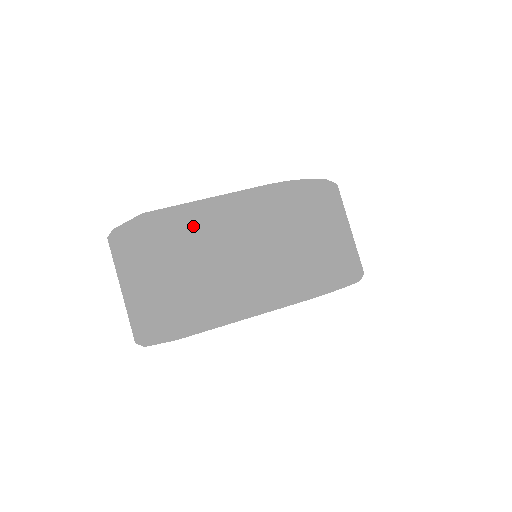
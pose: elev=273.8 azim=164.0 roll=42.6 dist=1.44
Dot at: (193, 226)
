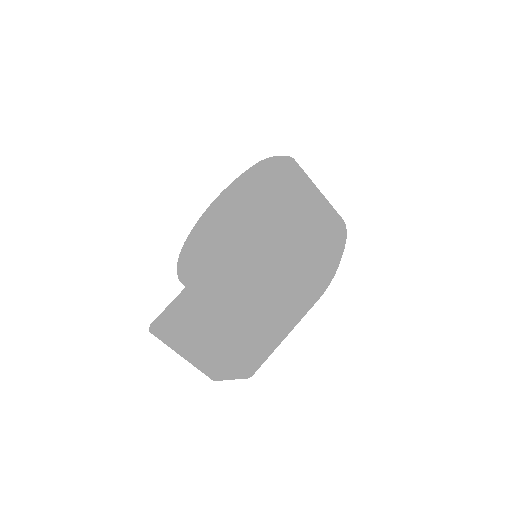
Dot at: (222, 302)
